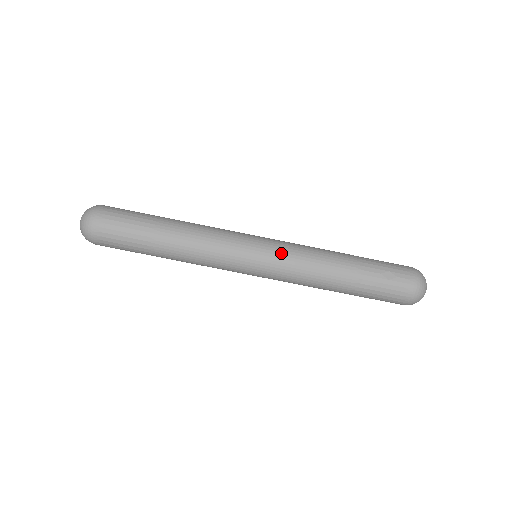
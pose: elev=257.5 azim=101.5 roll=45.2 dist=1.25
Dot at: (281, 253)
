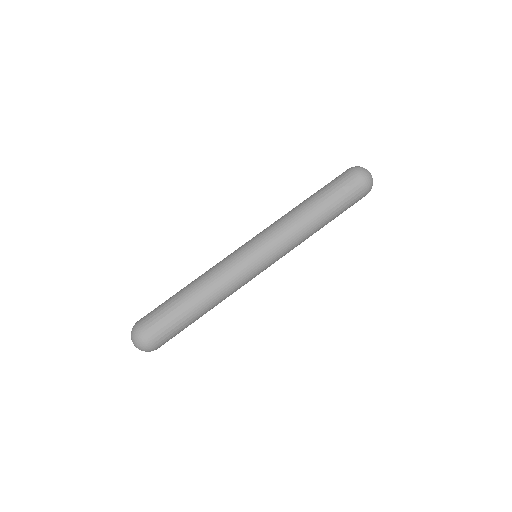
Dot at: (272, 242)
